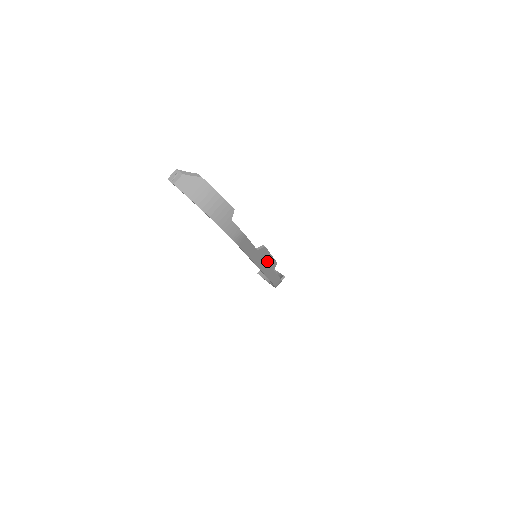
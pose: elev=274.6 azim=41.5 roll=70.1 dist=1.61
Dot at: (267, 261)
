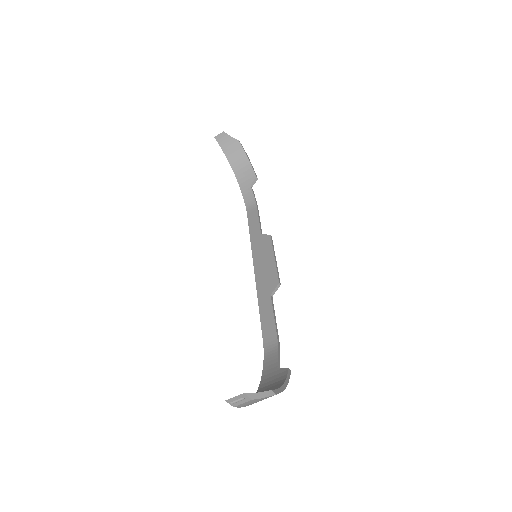
Dot at: (267, 260)
